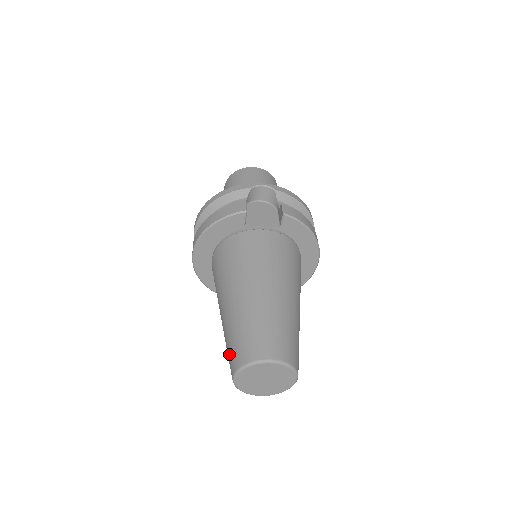
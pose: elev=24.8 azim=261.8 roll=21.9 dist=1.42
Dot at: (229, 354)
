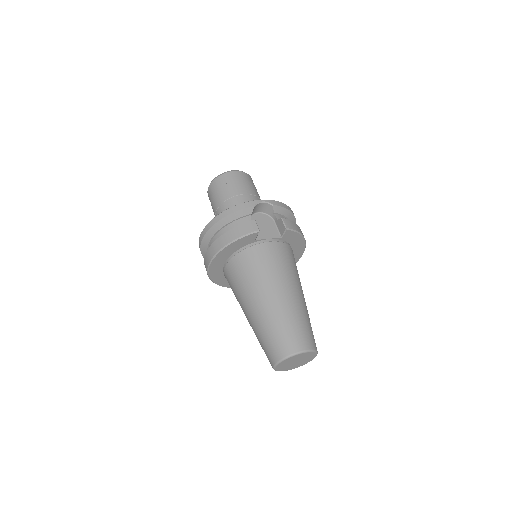
Dot at: (267, 348)
